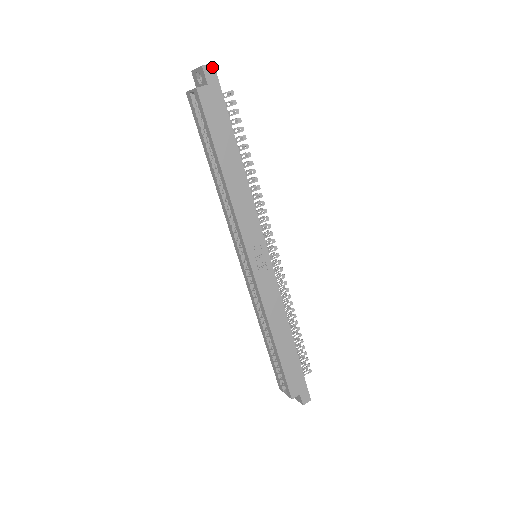
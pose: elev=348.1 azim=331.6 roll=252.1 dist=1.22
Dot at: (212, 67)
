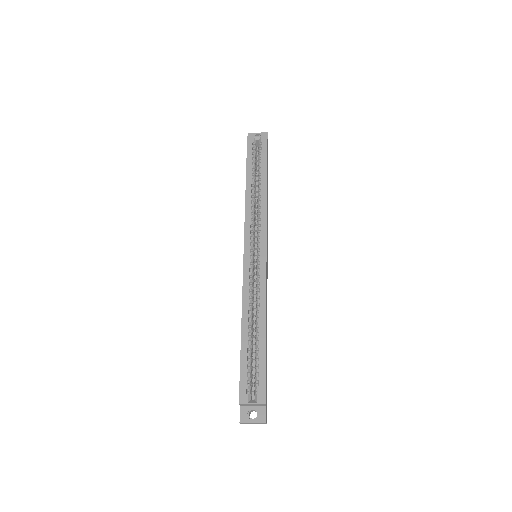
Dot at: occluded
